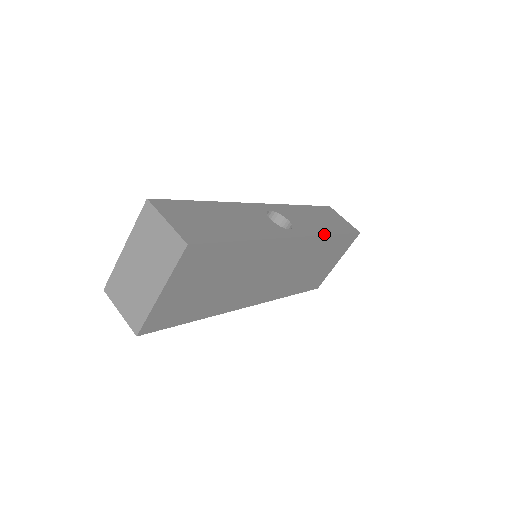
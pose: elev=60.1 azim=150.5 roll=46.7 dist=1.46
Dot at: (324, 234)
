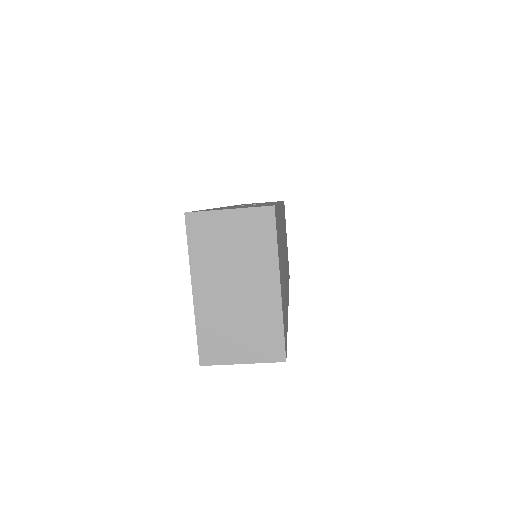
Dot at: occluded
